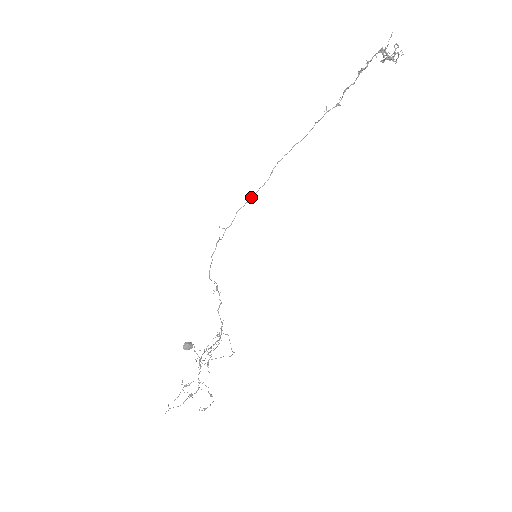
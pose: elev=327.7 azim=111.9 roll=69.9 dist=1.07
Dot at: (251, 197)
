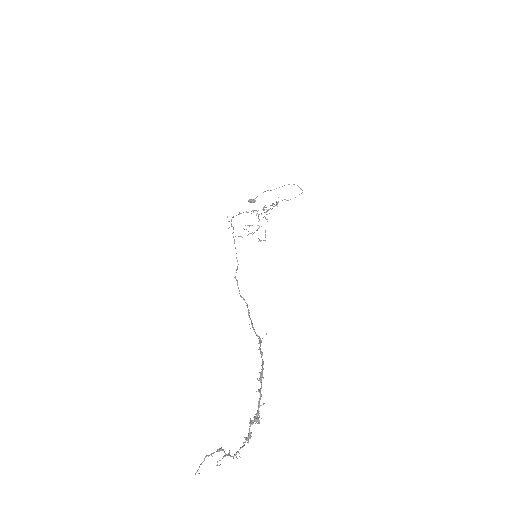
Dot at: (235, 247)
